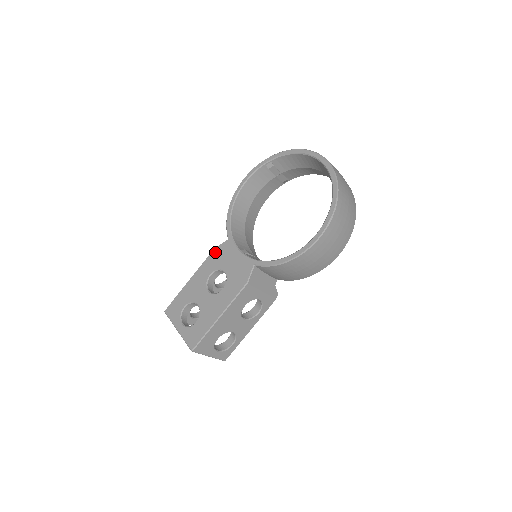
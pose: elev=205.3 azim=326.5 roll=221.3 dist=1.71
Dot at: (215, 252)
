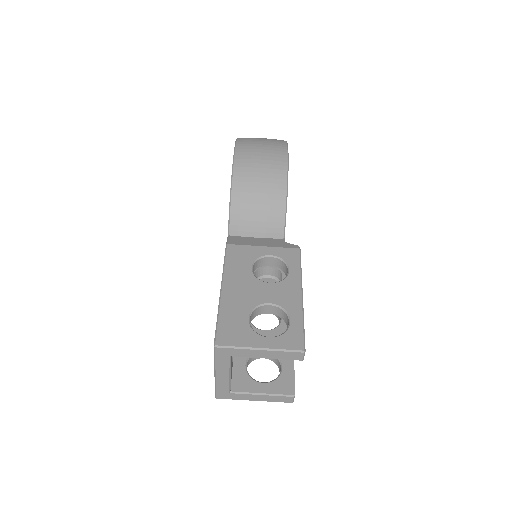
Dot at: occluded
